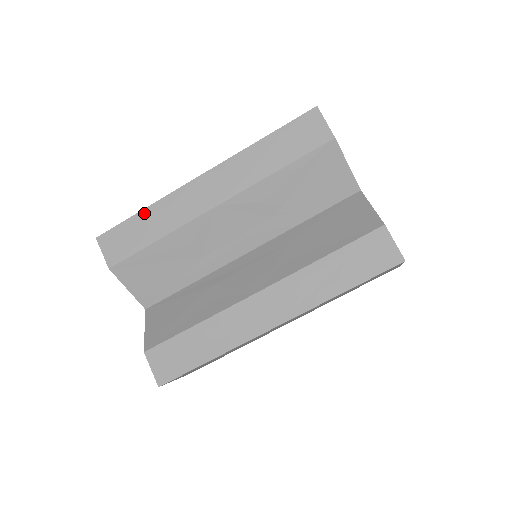
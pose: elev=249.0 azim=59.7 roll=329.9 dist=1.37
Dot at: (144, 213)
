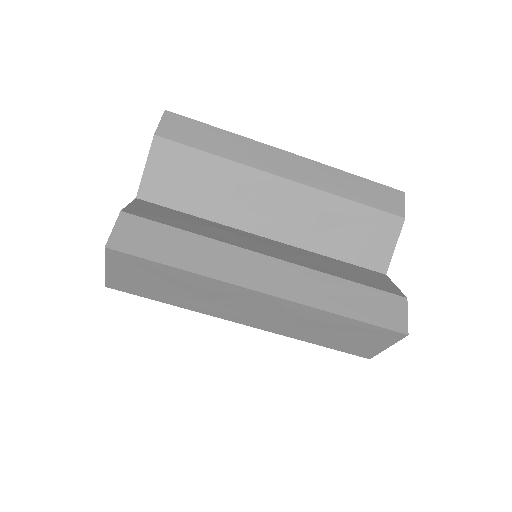
Dot at: (223, 132)
